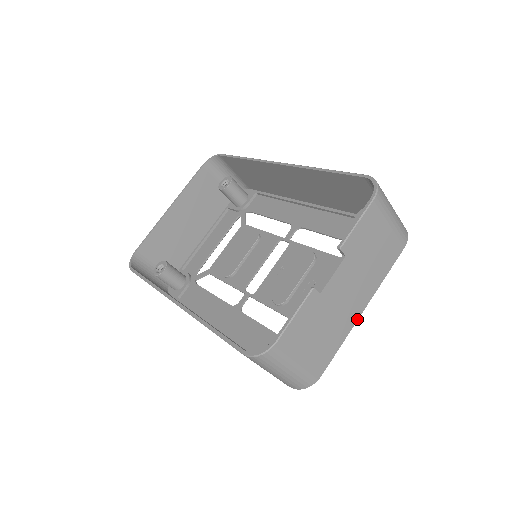
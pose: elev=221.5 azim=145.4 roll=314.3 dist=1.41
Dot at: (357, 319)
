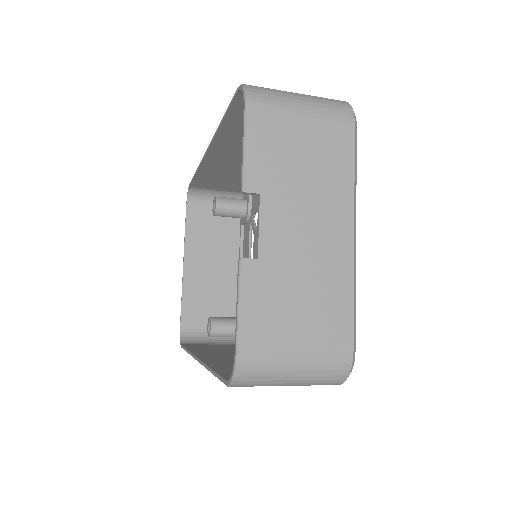
Dot at: (352, 251)
